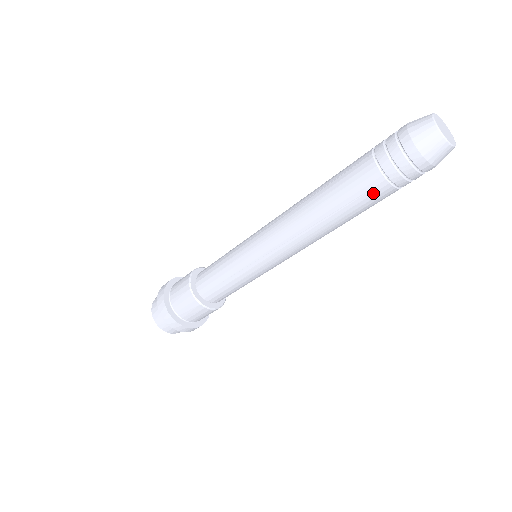
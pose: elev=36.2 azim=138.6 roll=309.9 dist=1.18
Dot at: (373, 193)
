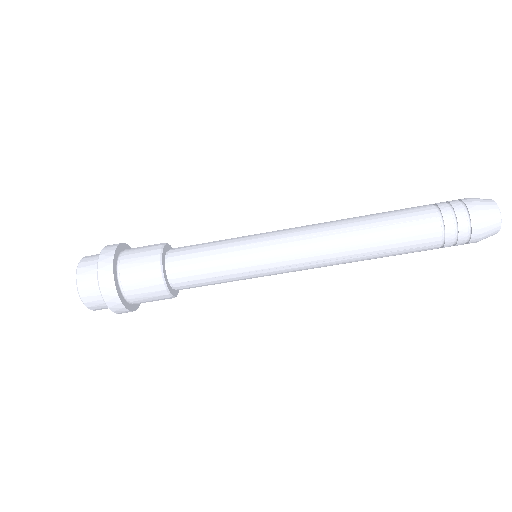
Dot at: (423, 249)
